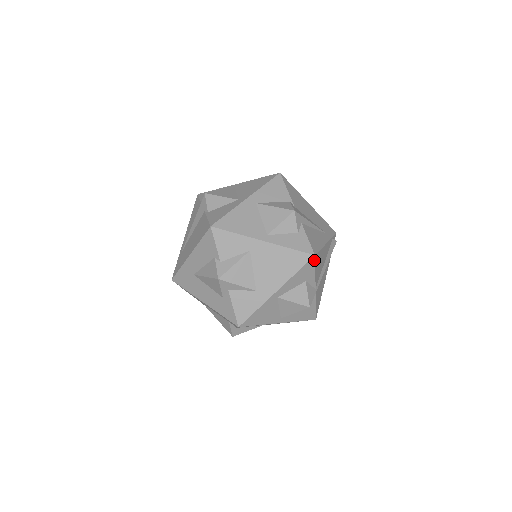
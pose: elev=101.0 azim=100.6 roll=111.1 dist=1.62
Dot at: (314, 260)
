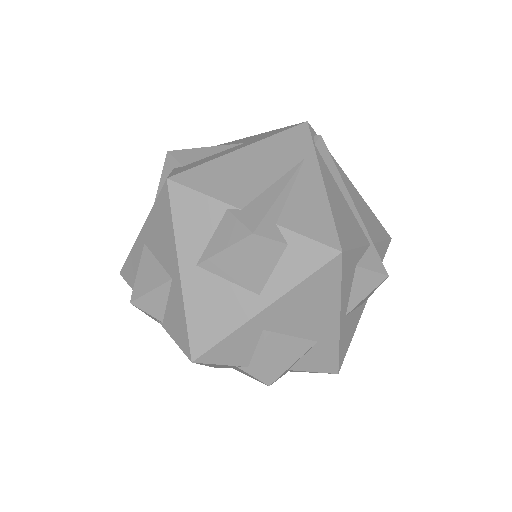
Dot at: (345, 252)
